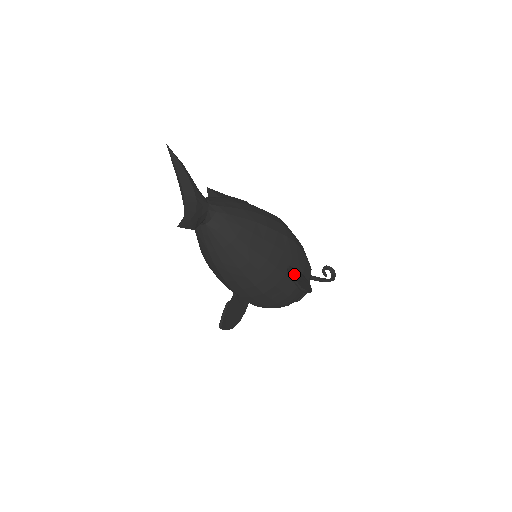
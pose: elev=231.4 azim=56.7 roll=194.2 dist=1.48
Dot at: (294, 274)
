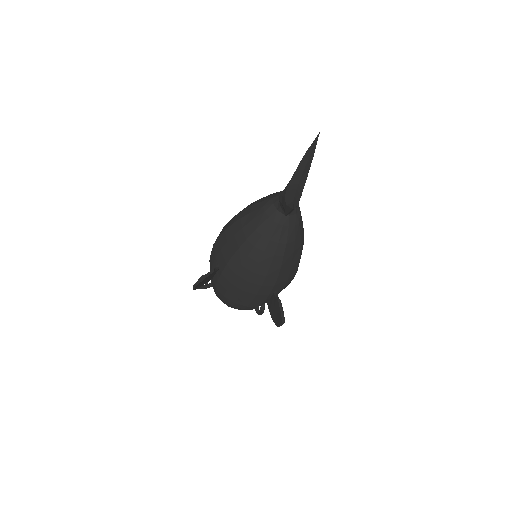
Dot at: occluded
